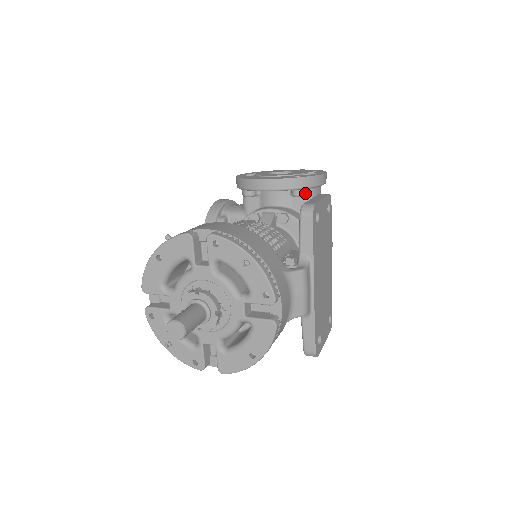
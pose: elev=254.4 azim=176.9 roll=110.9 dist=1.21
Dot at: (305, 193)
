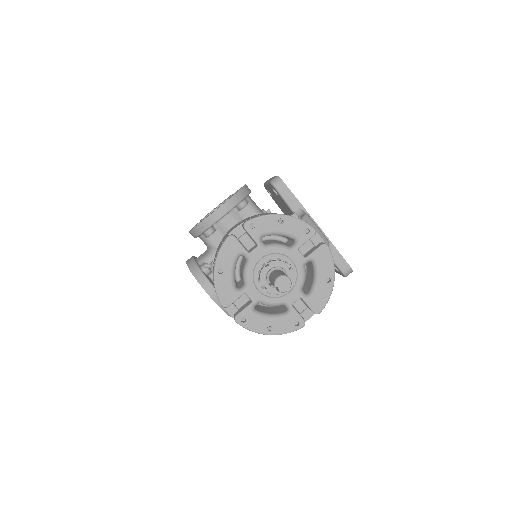
Dot at: (247, 202)
